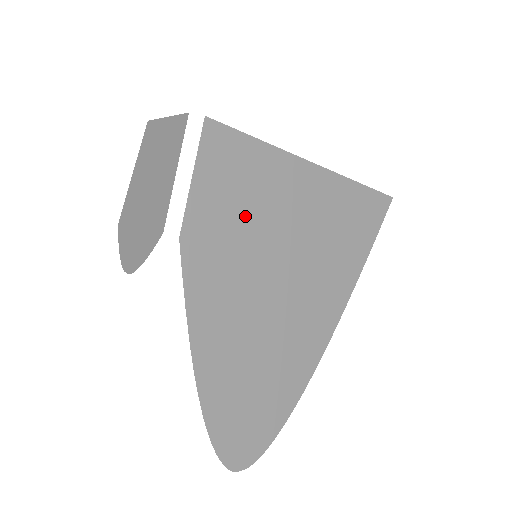
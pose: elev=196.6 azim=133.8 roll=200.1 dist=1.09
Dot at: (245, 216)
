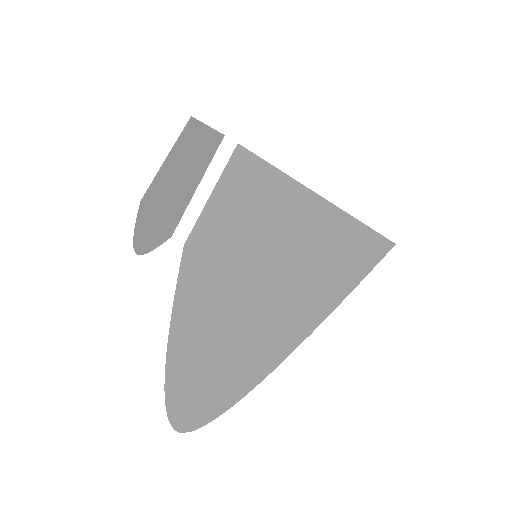
Dot at: (249, 237)
